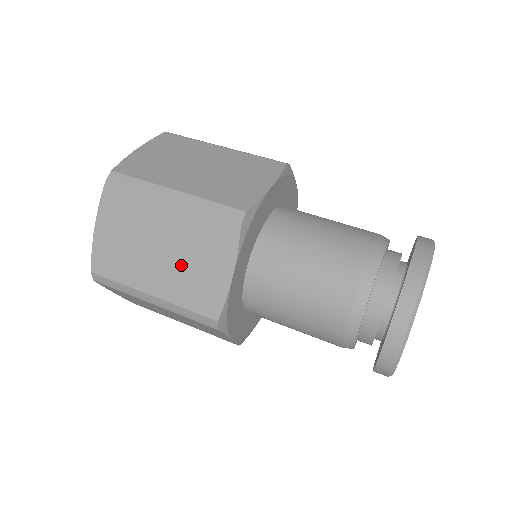
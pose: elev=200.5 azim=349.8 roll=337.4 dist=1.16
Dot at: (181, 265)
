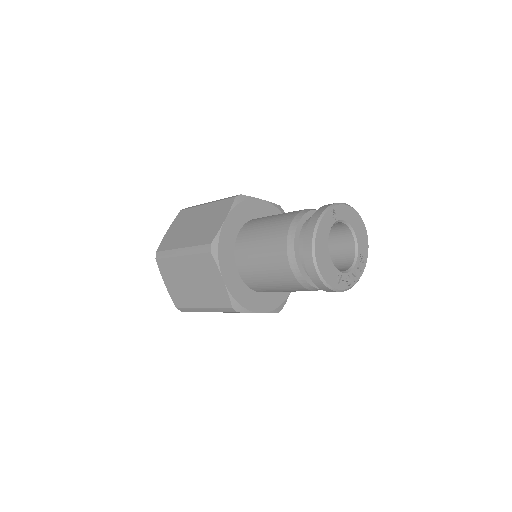
Dot at: (202, 227)
